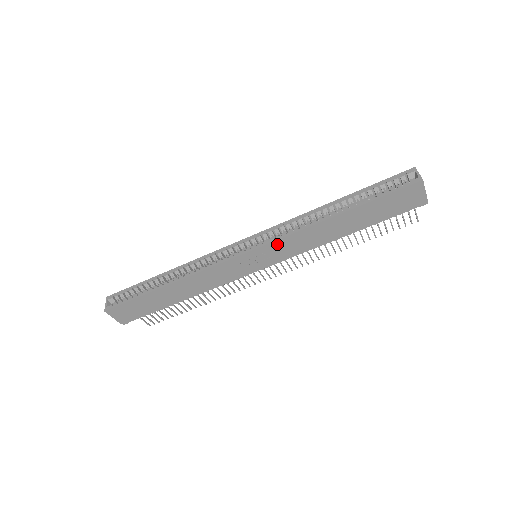
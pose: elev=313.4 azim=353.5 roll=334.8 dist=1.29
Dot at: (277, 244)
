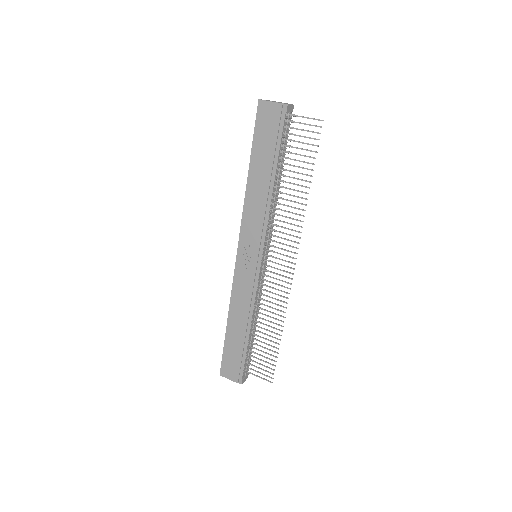
Dot at: (244, 232)
